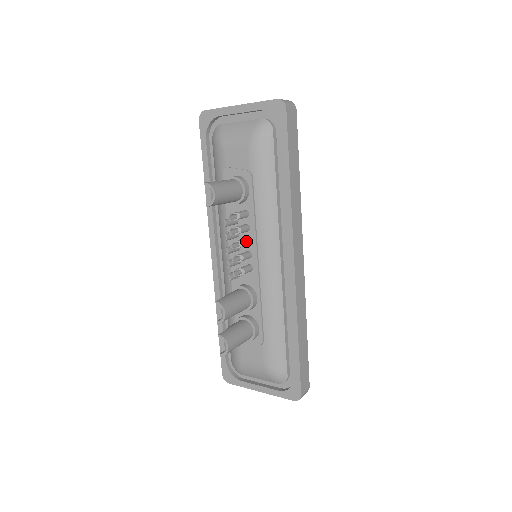
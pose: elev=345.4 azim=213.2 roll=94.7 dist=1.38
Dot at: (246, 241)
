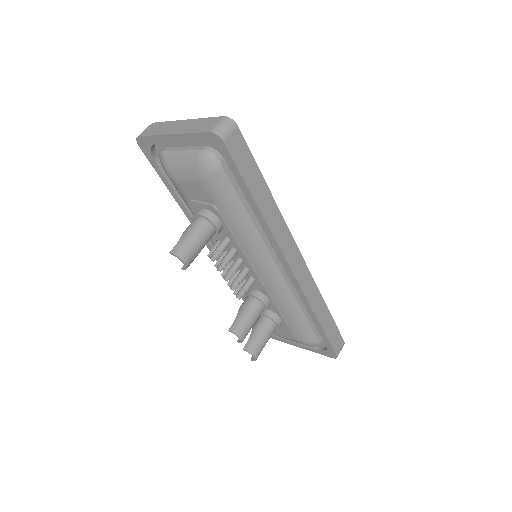
Dot at: (238, 265)
